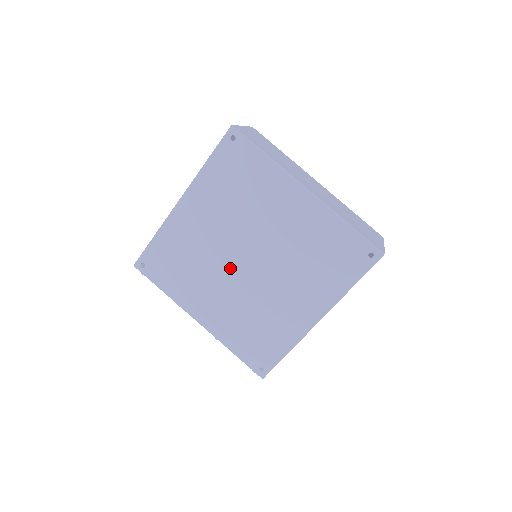
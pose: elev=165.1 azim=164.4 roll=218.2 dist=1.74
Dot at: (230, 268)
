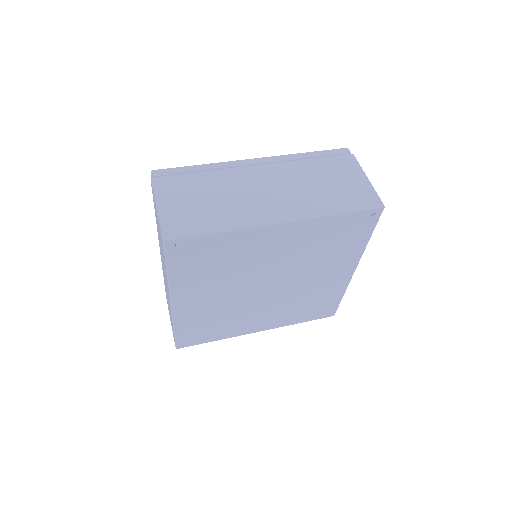
Dot at: (257, 299)
